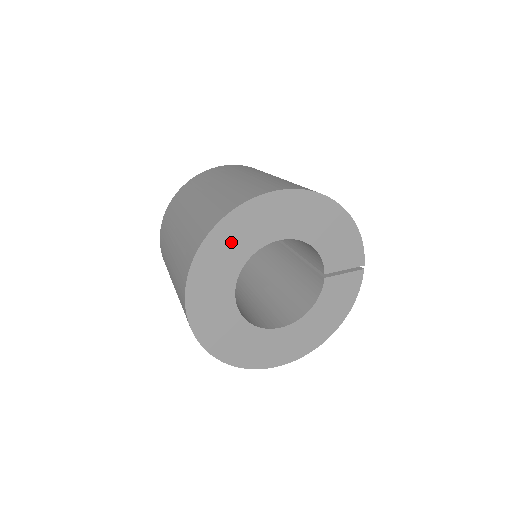
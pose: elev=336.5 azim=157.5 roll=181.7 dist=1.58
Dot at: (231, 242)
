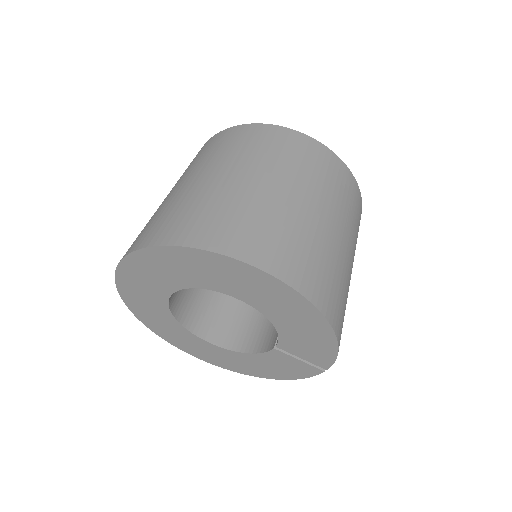
Dot at: (179, 266)
